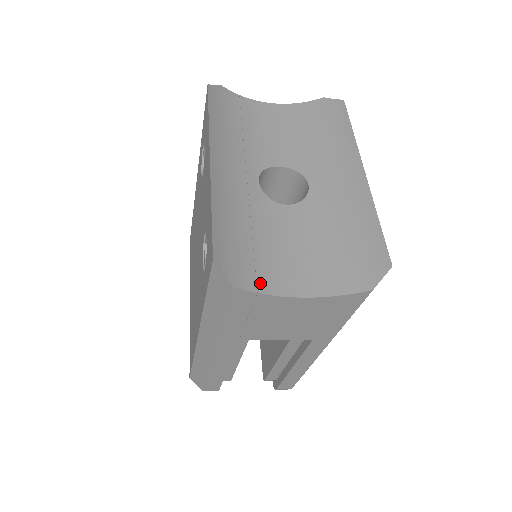
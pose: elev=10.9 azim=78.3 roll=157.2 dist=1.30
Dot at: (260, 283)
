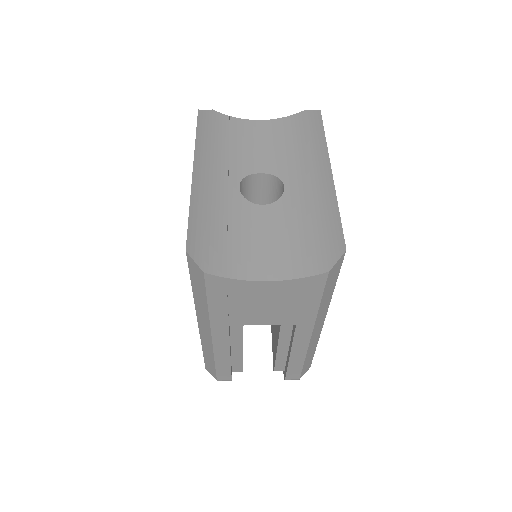
Dot at: (230, 270)
